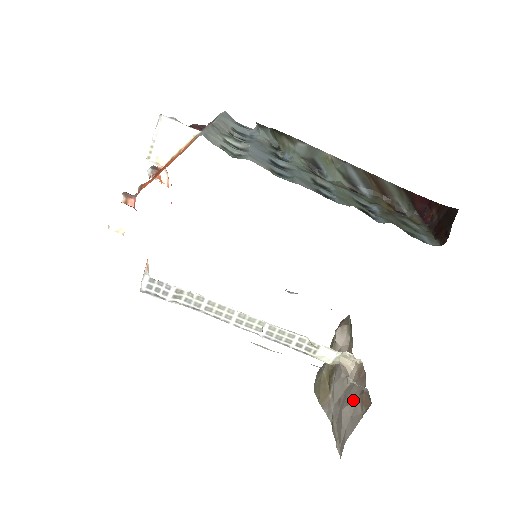
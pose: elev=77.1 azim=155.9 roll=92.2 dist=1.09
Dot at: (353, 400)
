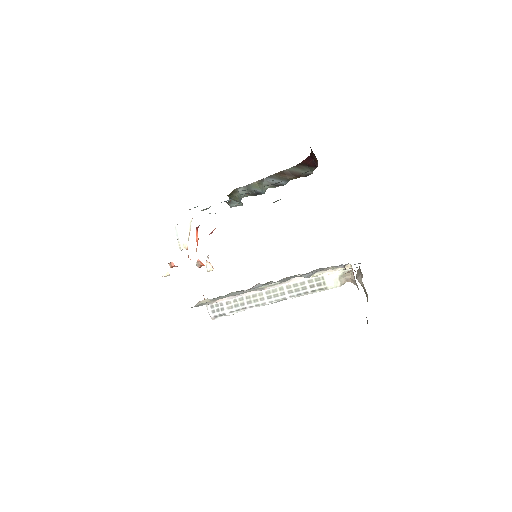
Dot at: occluded
